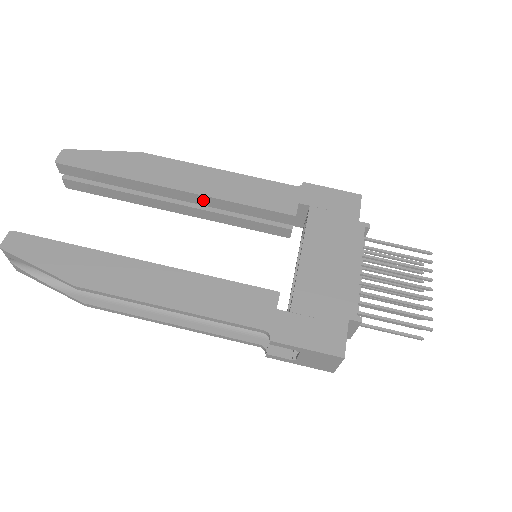
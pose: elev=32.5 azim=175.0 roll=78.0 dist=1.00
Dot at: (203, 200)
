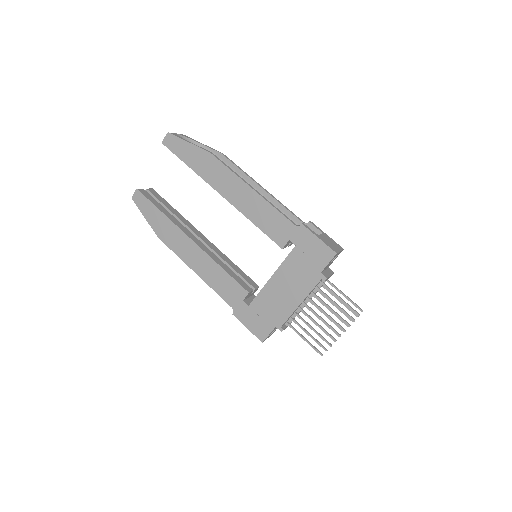
Dot at: occluded
